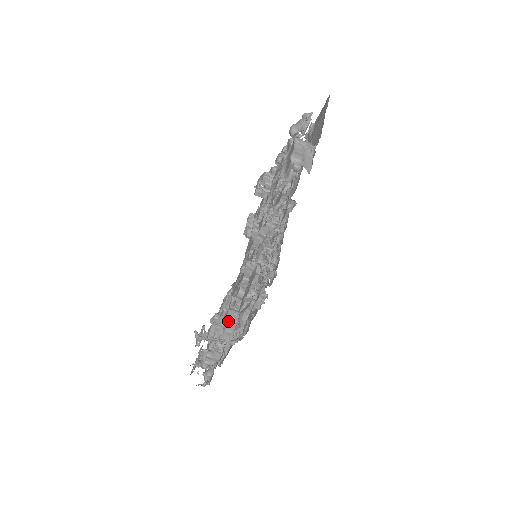
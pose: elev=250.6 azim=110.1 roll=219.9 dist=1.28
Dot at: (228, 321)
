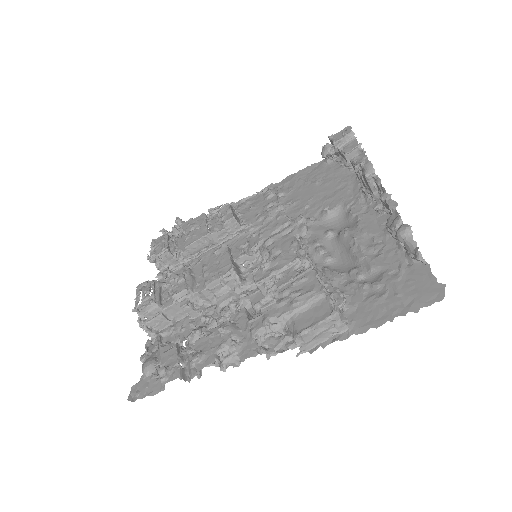
Dot at: (165, 311)
